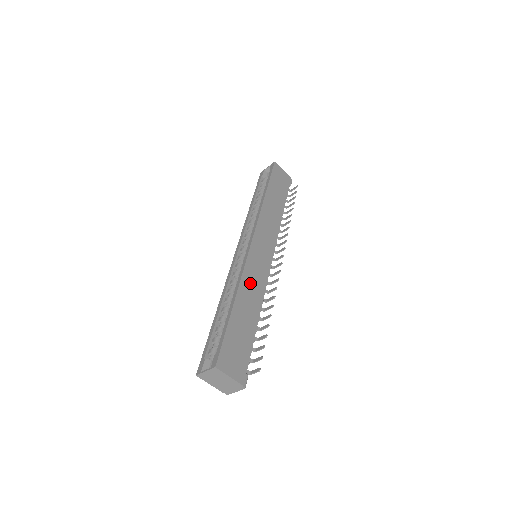
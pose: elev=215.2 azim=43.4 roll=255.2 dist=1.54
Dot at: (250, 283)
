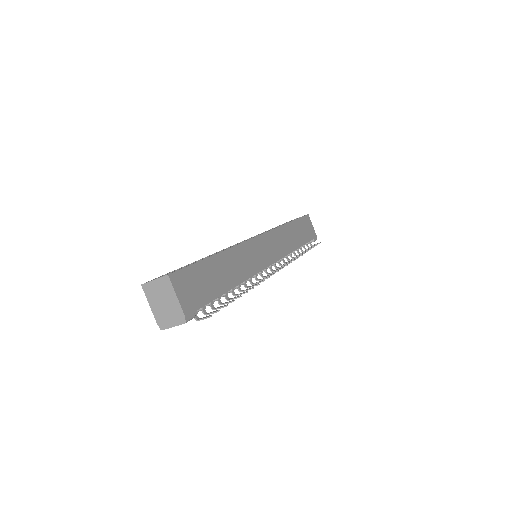
Dot at: (241, 257)
